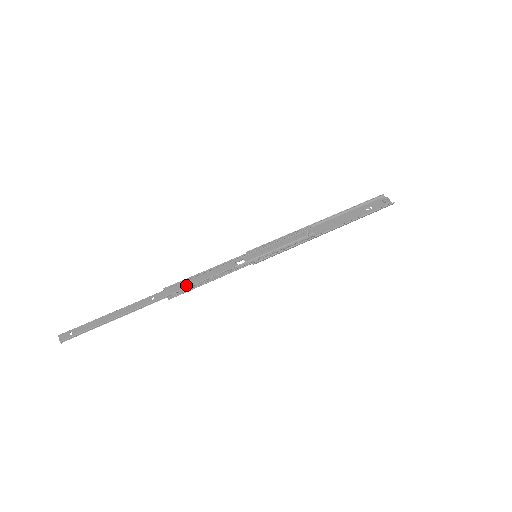
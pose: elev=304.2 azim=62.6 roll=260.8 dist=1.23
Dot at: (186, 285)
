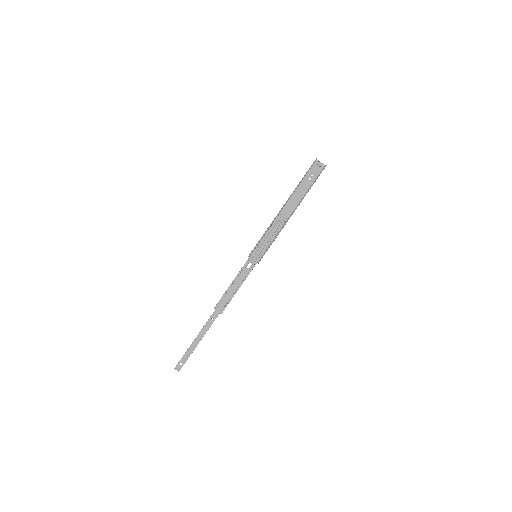
Dot at: (226, 300)
